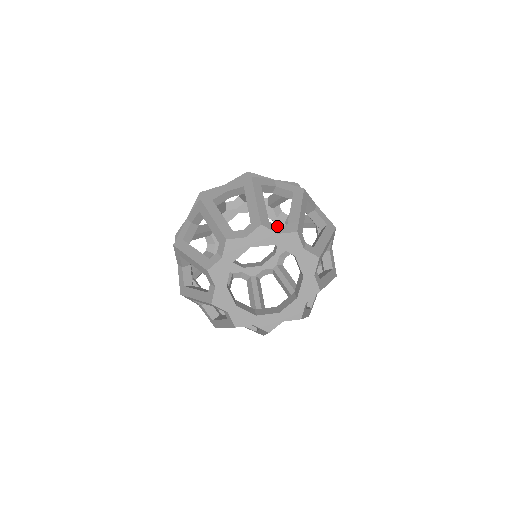
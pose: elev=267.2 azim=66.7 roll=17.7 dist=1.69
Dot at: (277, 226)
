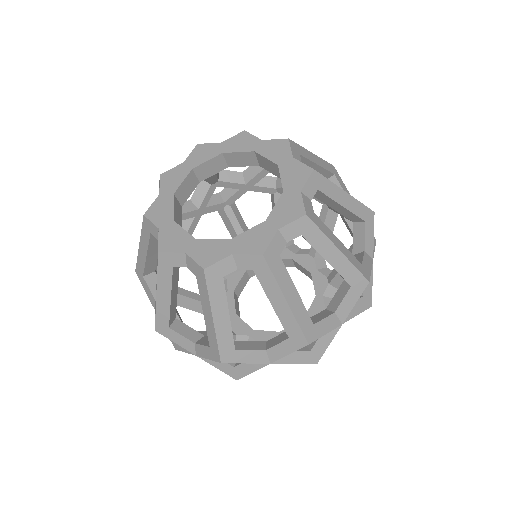
Dot at: occluded
